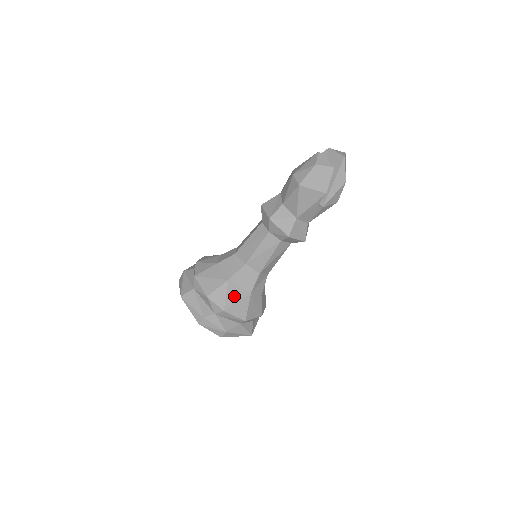
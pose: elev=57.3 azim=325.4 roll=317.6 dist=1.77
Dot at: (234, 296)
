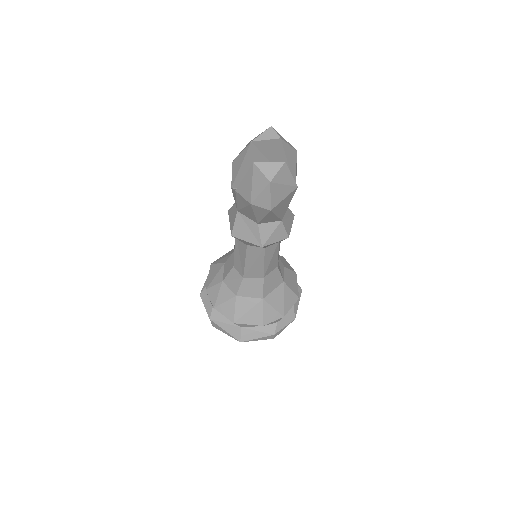
Dot at: (278, 300)
